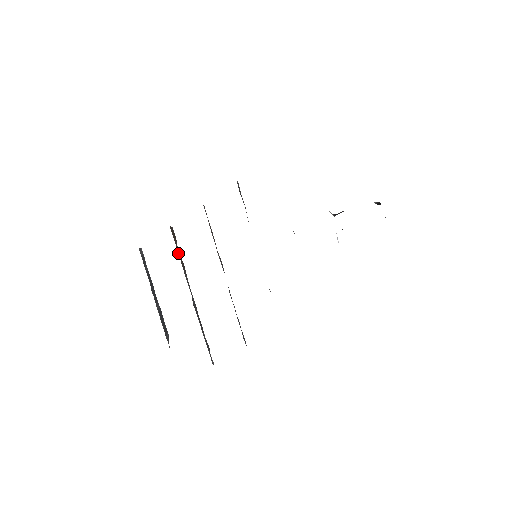
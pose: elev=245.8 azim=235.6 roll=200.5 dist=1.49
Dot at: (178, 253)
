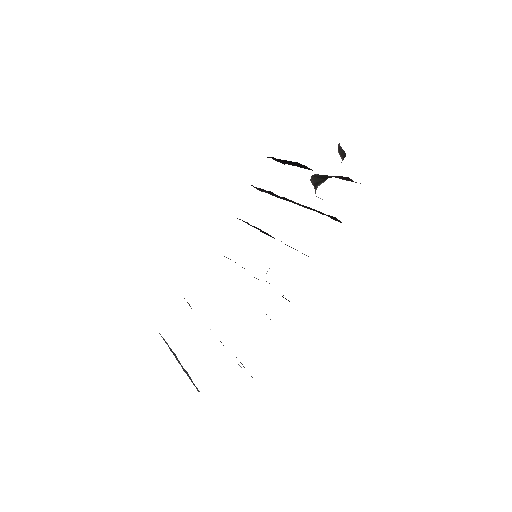
Dot at: occluded
